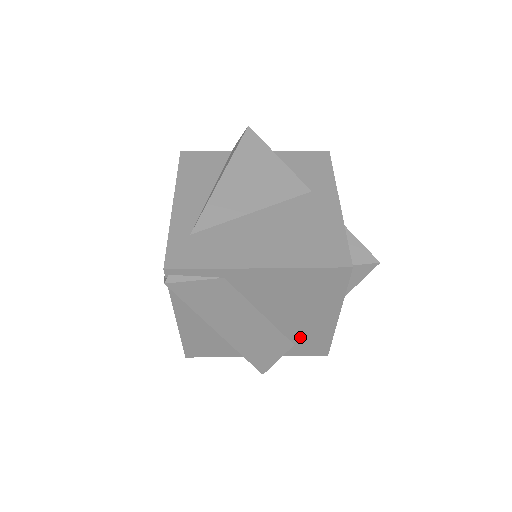
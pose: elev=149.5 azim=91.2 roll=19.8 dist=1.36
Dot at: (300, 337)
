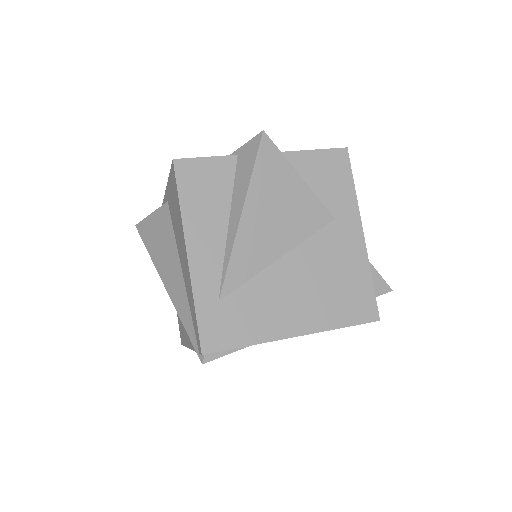
Dot at: occluded
